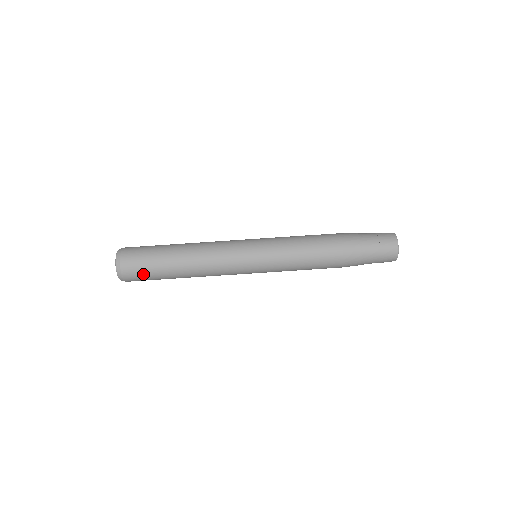
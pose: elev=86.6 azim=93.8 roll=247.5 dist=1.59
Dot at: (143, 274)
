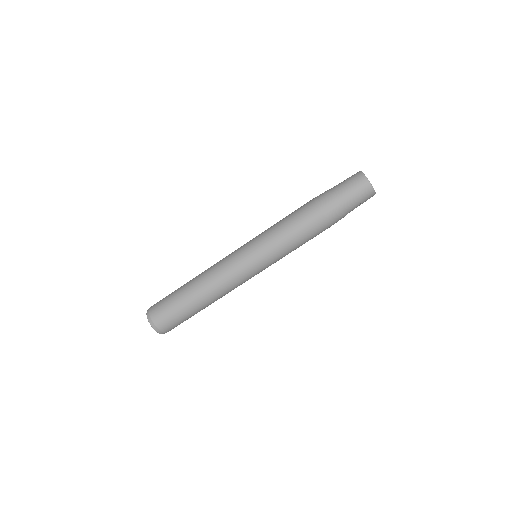
Dot at: (169, 314)
